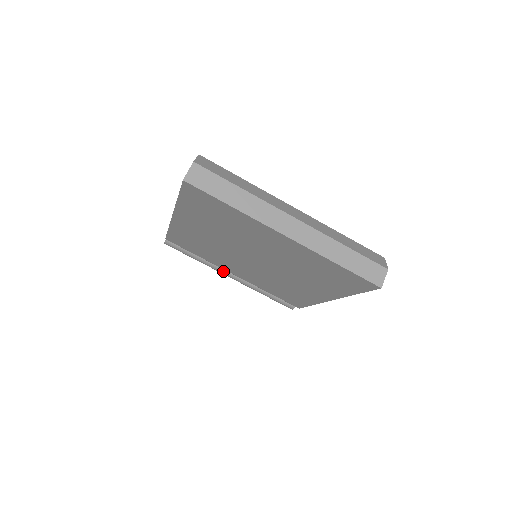
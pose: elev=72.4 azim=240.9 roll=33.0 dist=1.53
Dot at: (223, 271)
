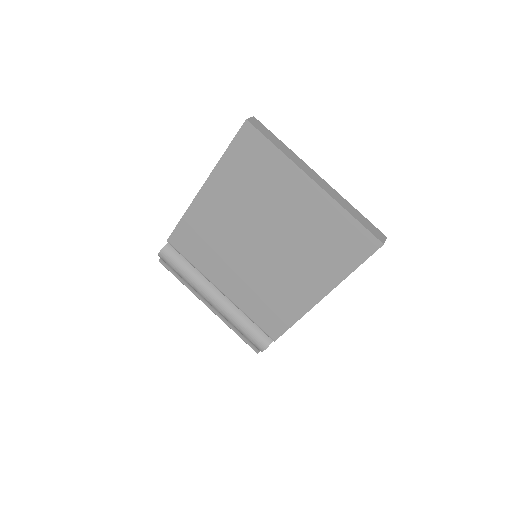
Dot at: (207, 292)
